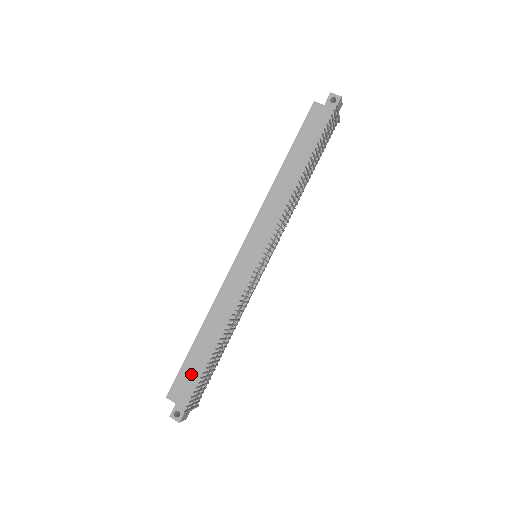
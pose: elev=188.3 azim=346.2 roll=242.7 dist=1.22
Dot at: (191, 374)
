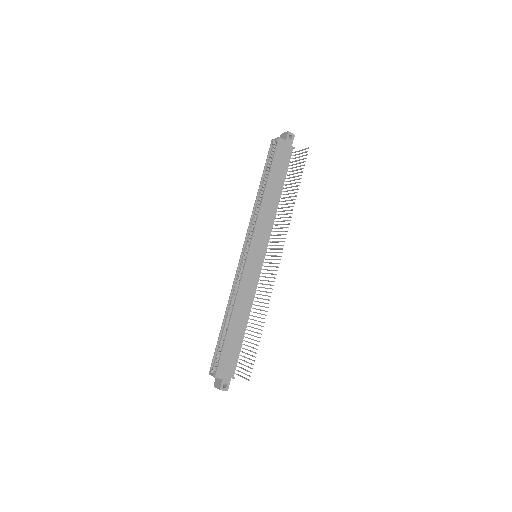
Dot at: (230, 354)
